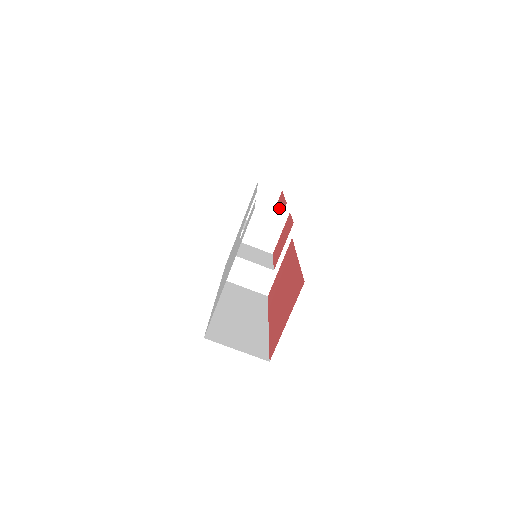
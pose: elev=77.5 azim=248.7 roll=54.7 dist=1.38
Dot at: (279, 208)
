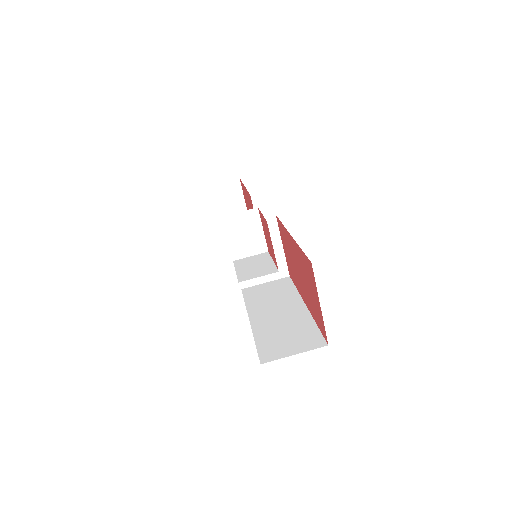
Dot at: (246, 210)
